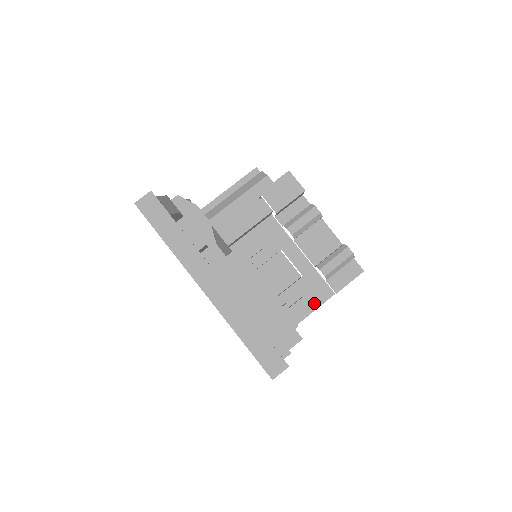
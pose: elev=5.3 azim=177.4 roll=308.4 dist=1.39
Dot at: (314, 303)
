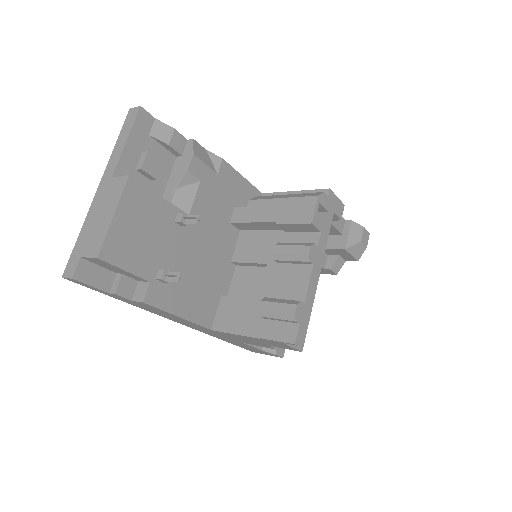
Dot at: (243, 328)
